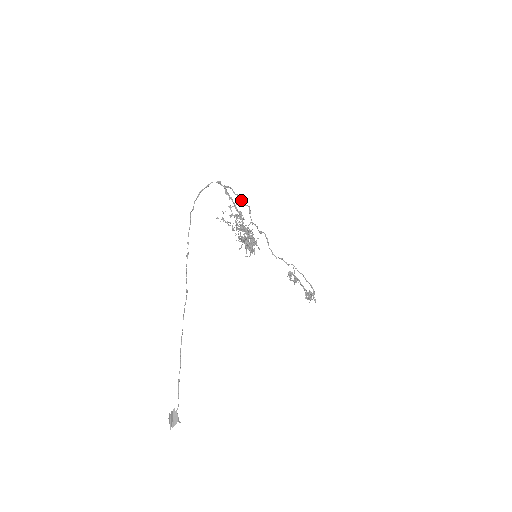
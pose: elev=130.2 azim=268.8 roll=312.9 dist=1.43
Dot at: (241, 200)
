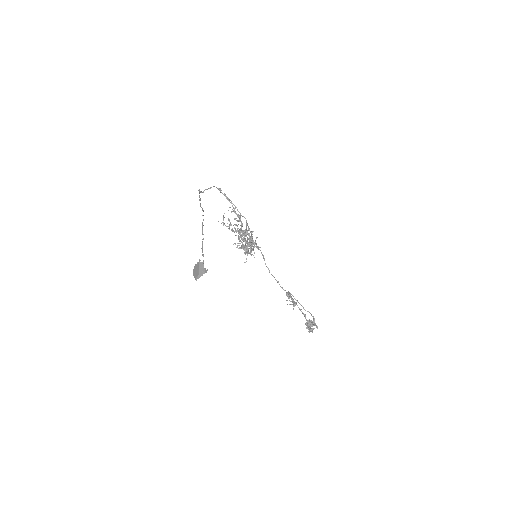
Dot at: occluded
